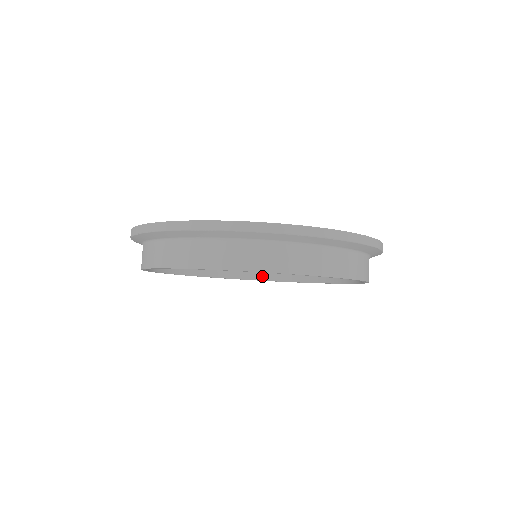
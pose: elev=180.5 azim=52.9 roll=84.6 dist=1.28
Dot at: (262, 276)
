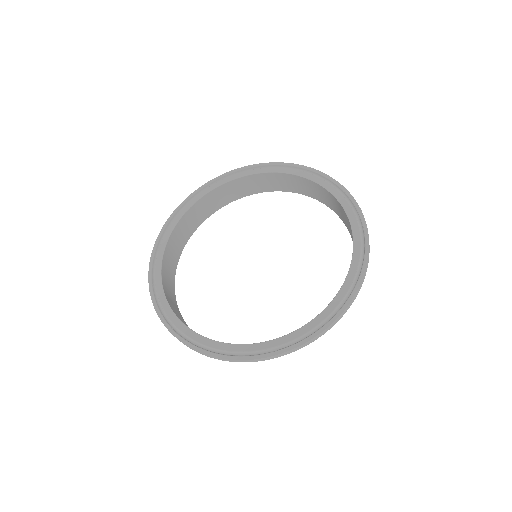
Dot at: (299, 191)
